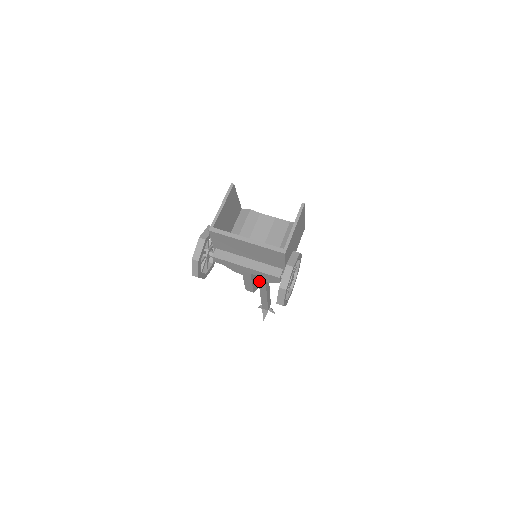
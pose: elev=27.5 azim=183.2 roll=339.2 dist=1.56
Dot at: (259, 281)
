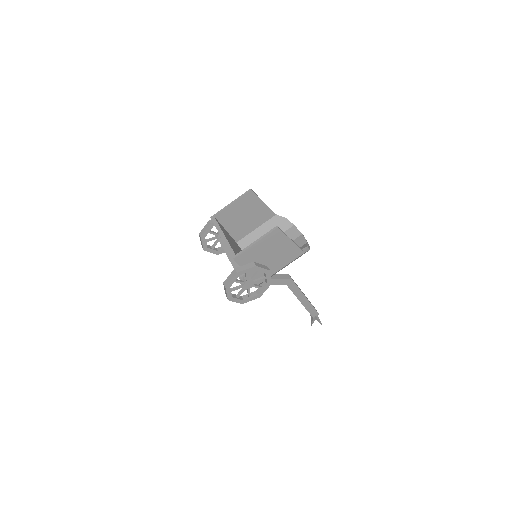
Dot at: occluded
